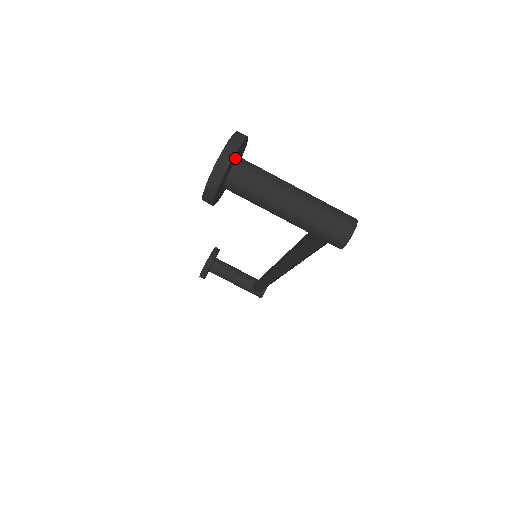
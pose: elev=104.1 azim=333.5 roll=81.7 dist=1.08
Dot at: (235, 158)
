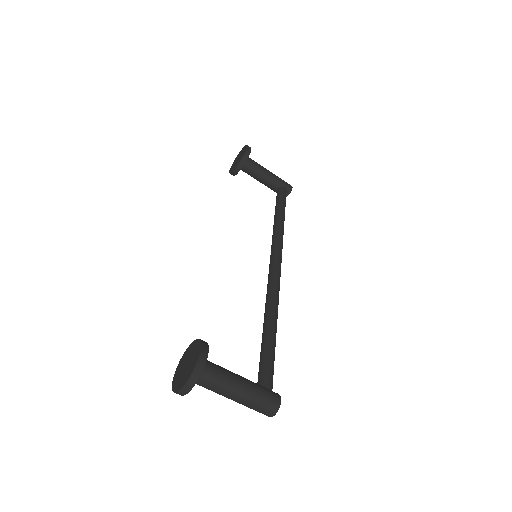
Dot at: occluded
